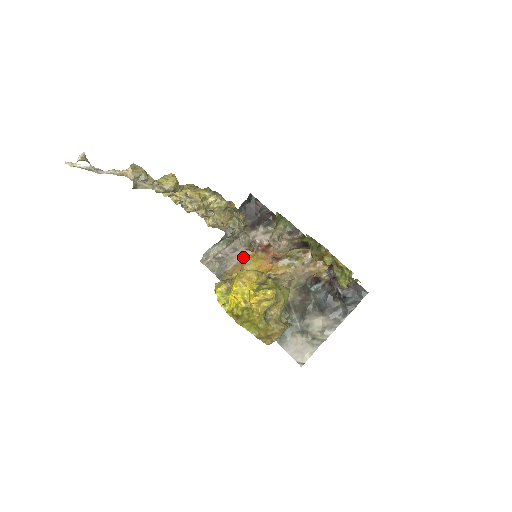
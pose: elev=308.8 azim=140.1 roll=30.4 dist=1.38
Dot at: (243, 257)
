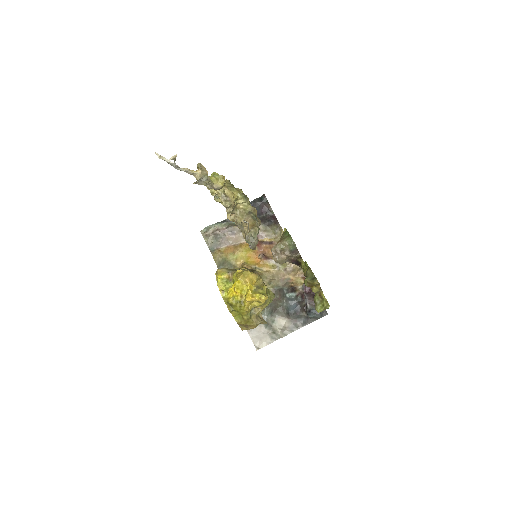
Dot at: (237, 242)
